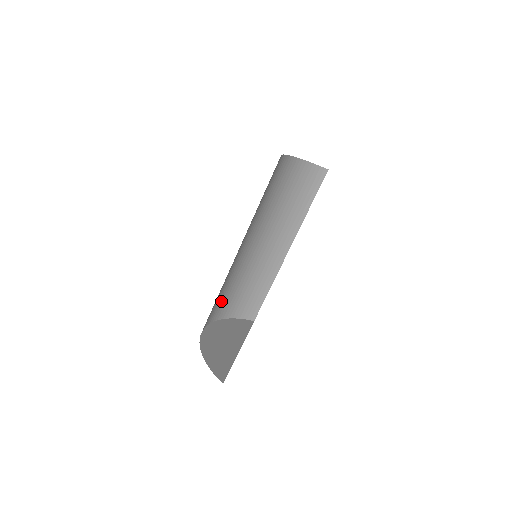
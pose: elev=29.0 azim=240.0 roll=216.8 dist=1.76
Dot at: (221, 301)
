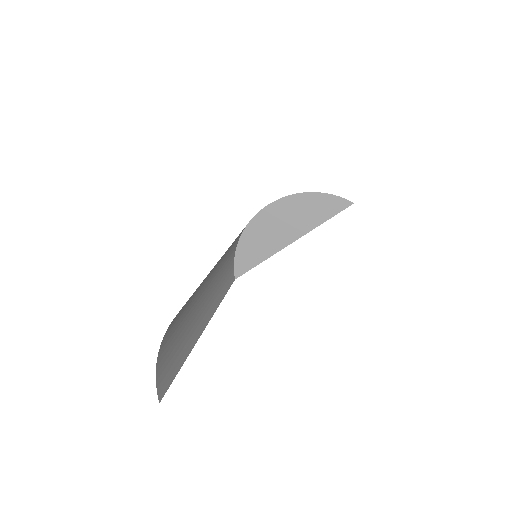
Dot at: occluded
